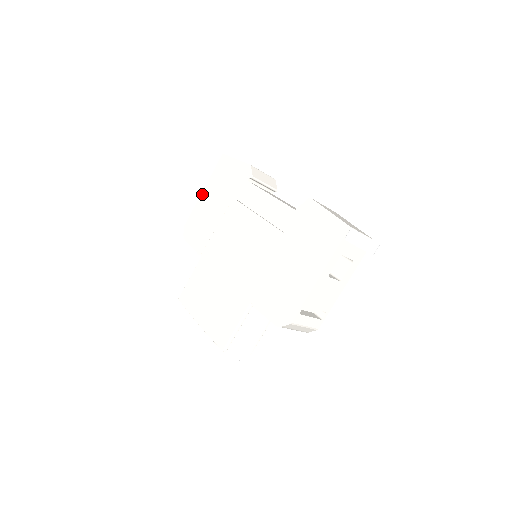
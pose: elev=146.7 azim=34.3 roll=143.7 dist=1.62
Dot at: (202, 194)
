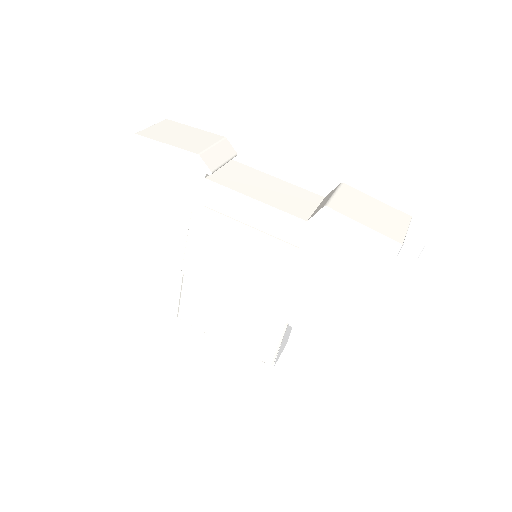
Dot at: (134, 195)
